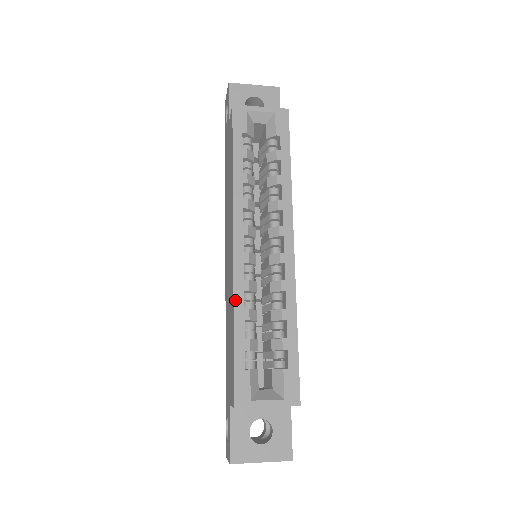
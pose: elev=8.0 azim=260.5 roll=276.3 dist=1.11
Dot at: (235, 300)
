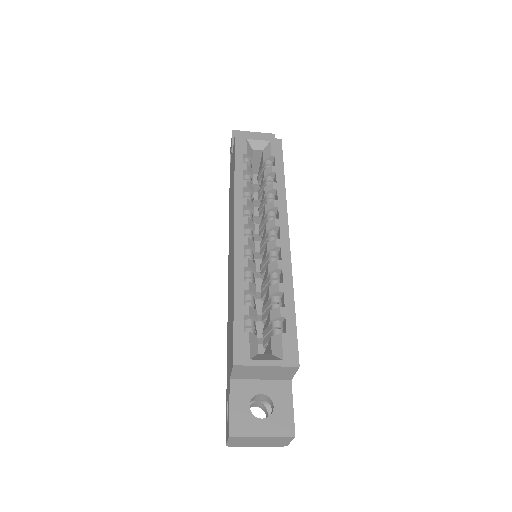
Dot at: (235, 273)
